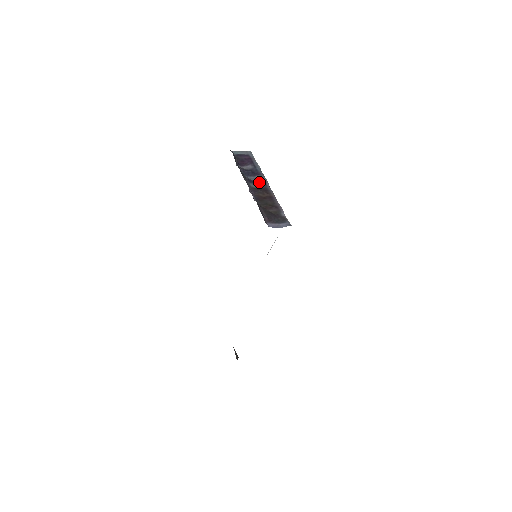
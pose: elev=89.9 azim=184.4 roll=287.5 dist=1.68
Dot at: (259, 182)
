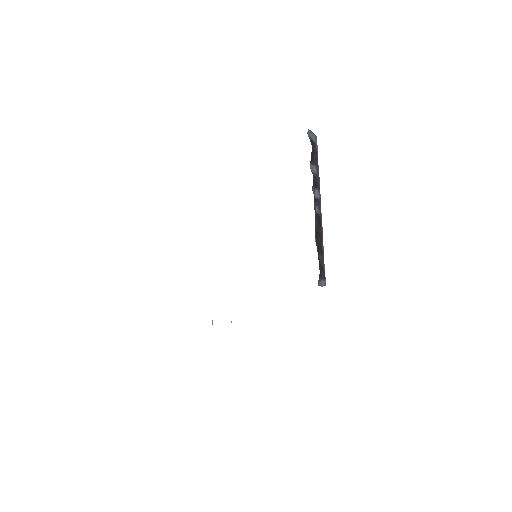
Dot at: (317, 202)
